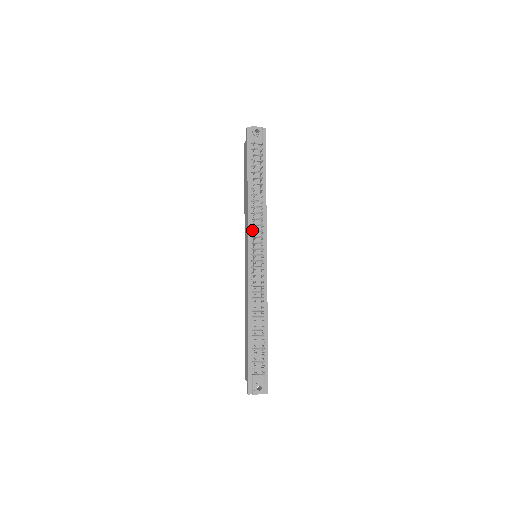
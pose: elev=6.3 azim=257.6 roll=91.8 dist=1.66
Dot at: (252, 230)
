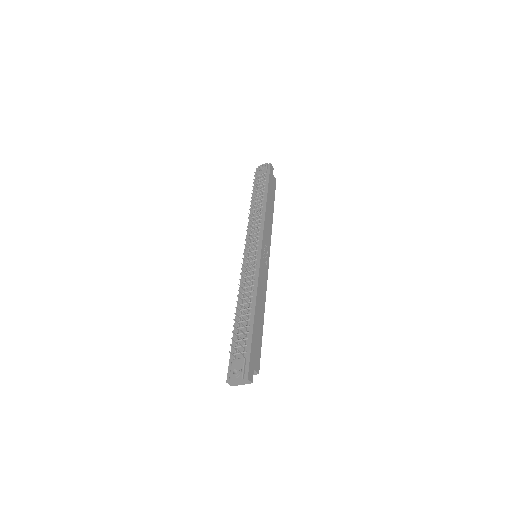
Dot at: (250, 234)
